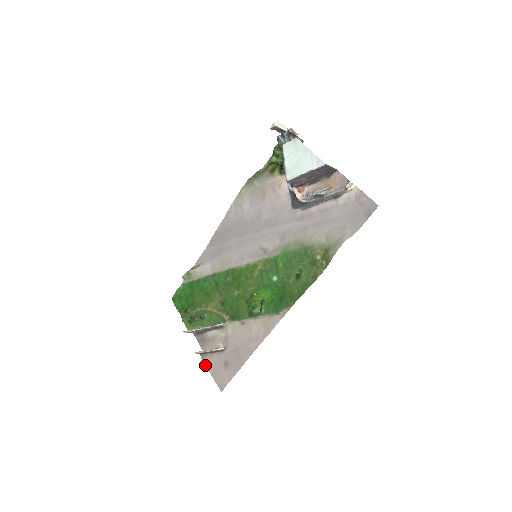
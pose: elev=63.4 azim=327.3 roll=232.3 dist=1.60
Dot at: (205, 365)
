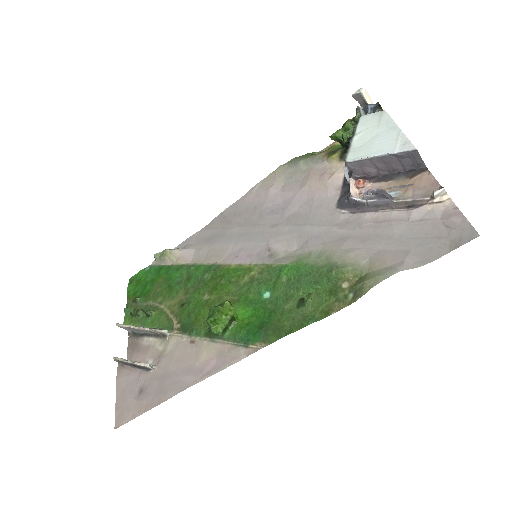
Dot at: (116, 380)
